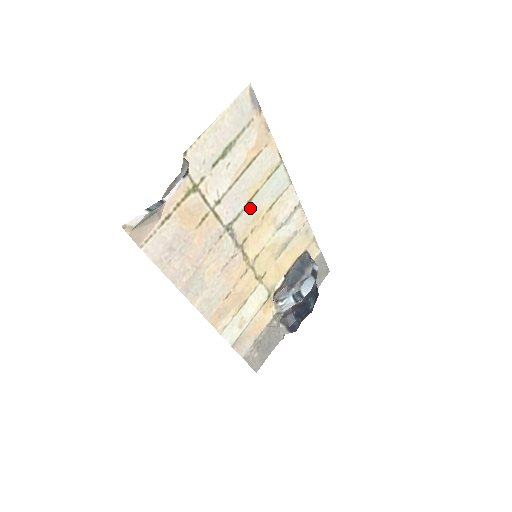
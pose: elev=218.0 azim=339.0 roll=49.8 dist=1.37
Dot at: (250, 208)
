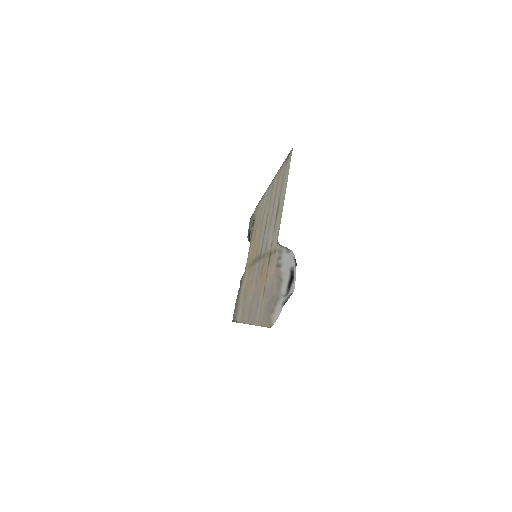
Dot at: (264, 229)
